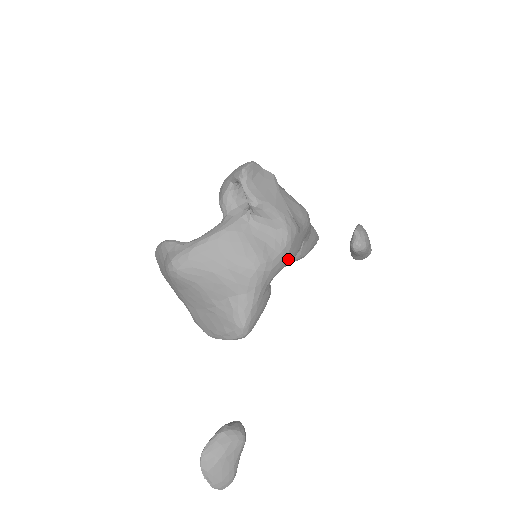
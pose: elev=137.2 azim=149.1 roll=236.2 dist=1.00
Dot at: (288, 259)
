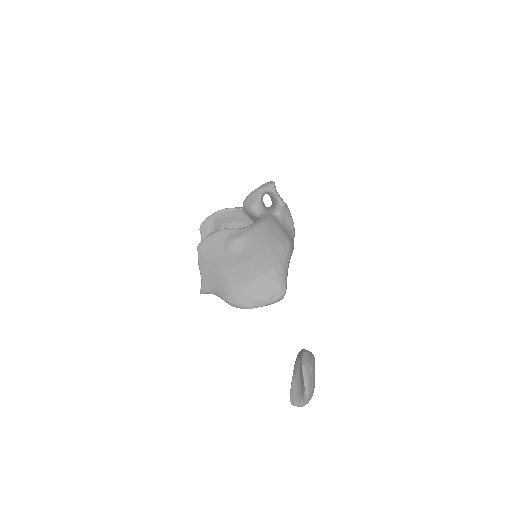
Dot at: occluded
